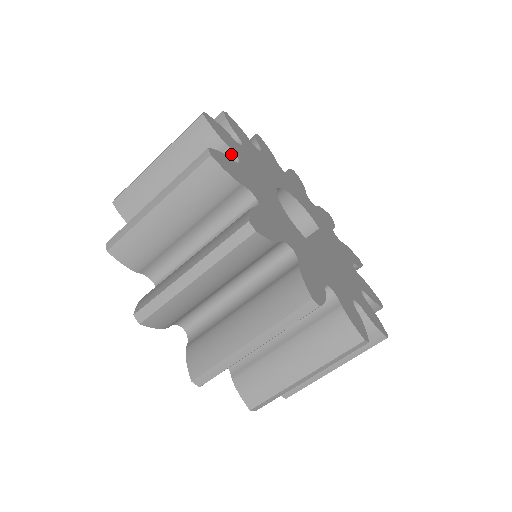
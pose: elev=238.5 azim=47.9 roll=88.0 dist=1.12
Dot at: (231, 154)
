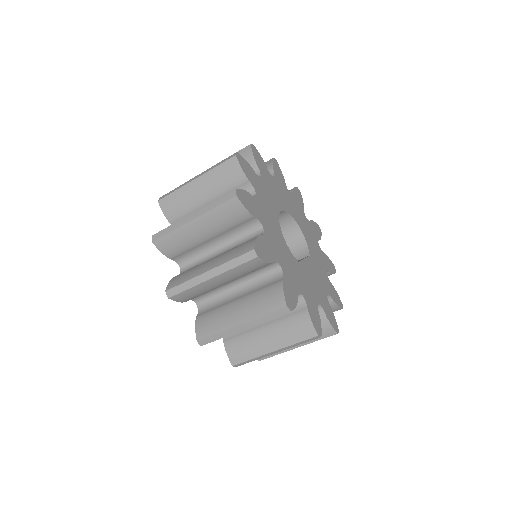
Dot at: (258, 172)
